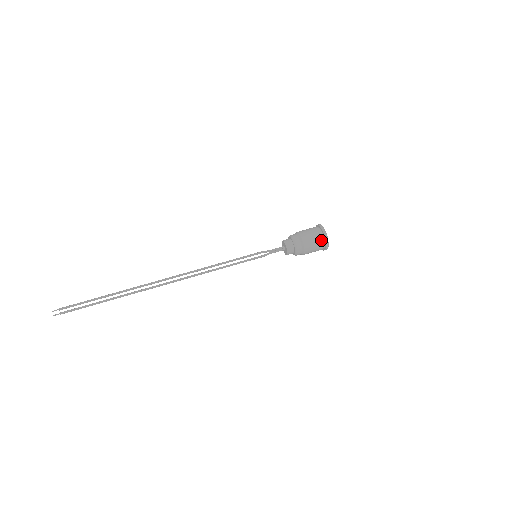
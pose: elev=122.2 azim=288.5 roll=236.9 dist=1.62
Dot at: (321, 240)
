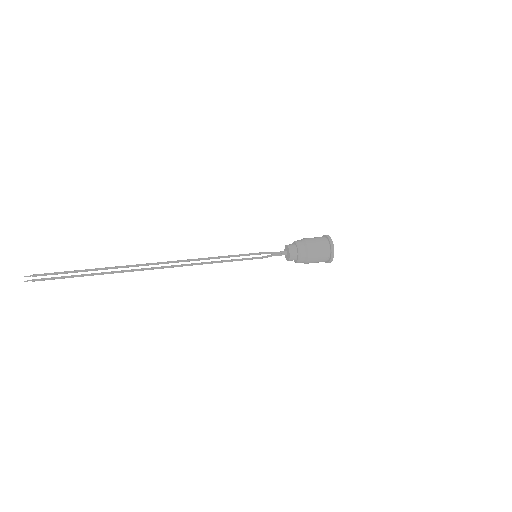
Dot at: (327, 249)
